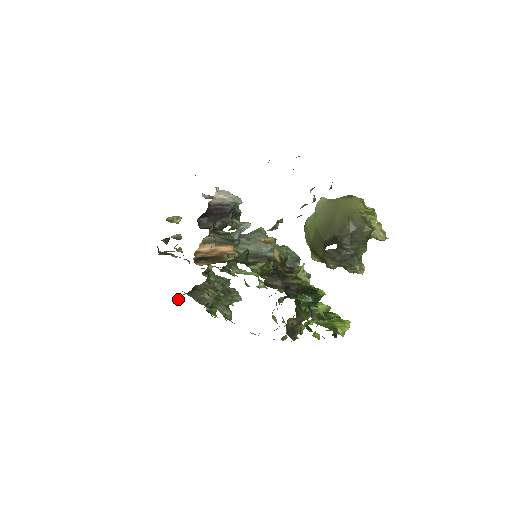
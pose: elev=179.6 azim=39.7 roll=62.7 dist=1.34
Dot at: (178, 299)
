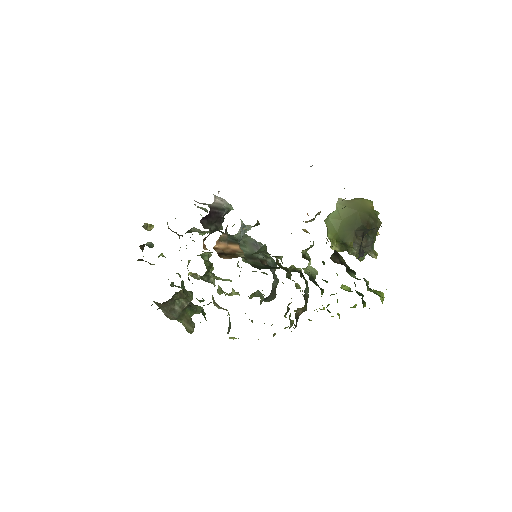
Dot at: occluded
